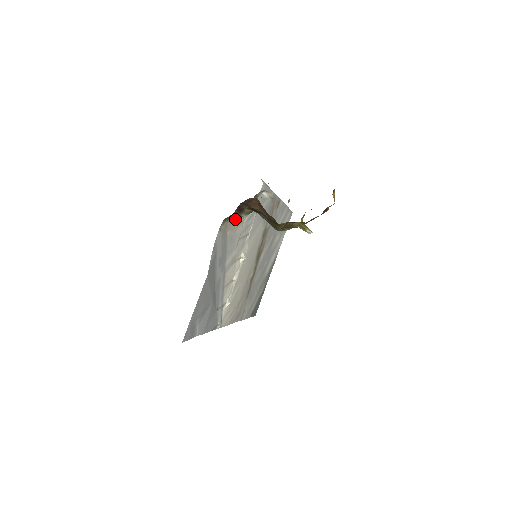
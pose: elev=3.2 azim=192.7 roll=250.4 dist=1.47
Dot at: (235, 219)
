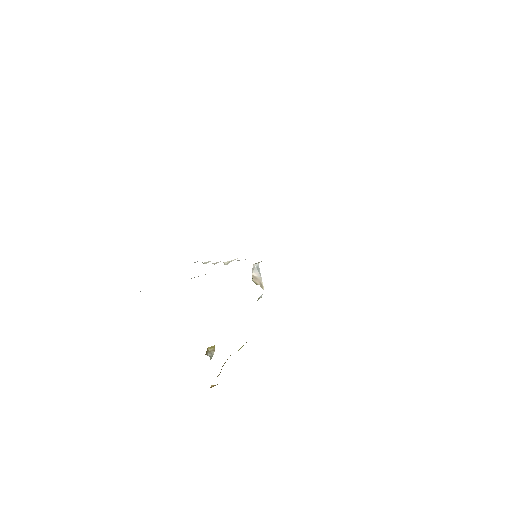
Dot at: occluded
